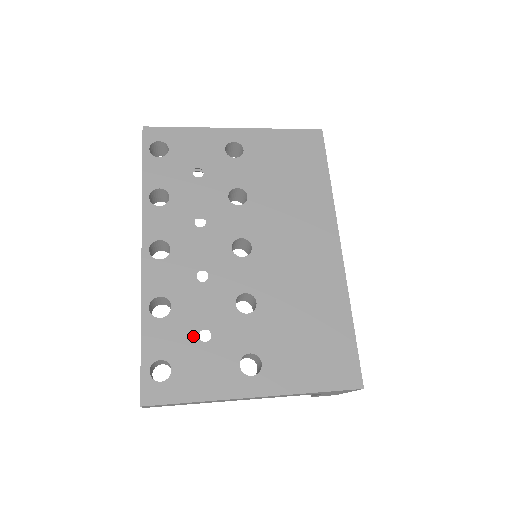
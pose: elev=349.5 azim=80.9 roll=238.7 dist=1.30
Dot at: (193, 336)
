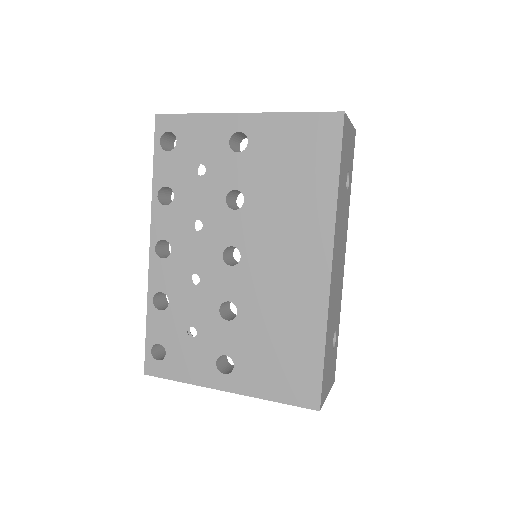
Dot at: (183, 331)
